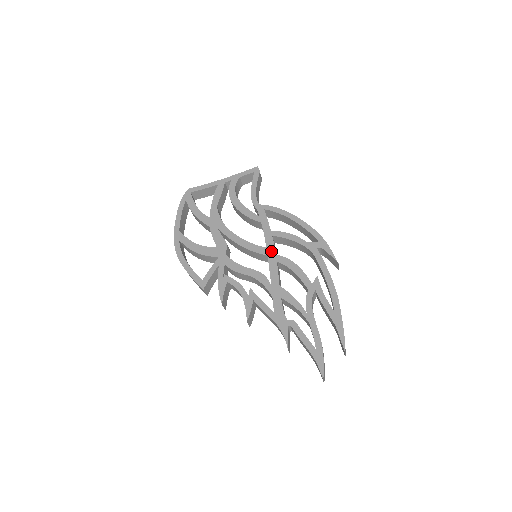
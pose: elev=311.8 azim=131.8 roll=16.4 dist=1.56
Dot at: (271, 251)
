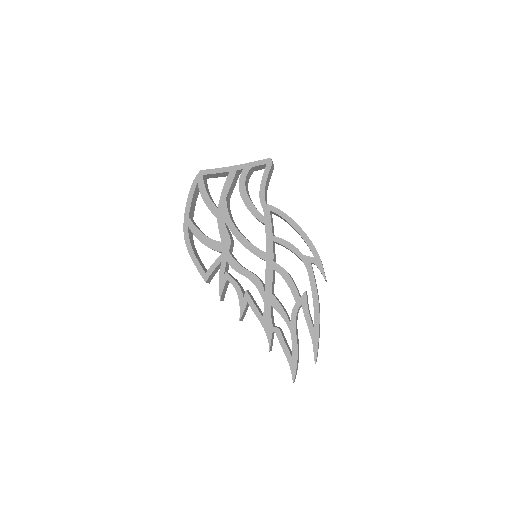
Dot at: (269, 257)
